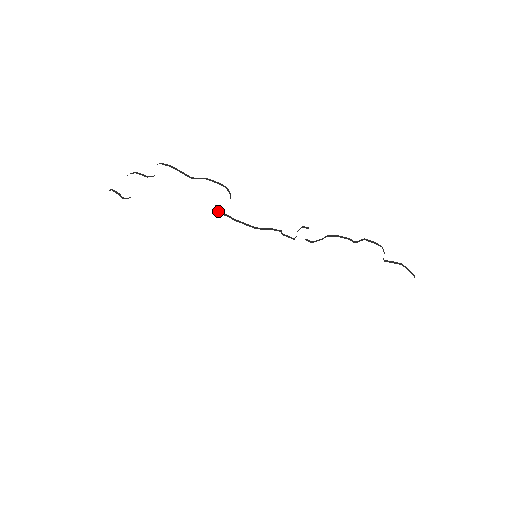
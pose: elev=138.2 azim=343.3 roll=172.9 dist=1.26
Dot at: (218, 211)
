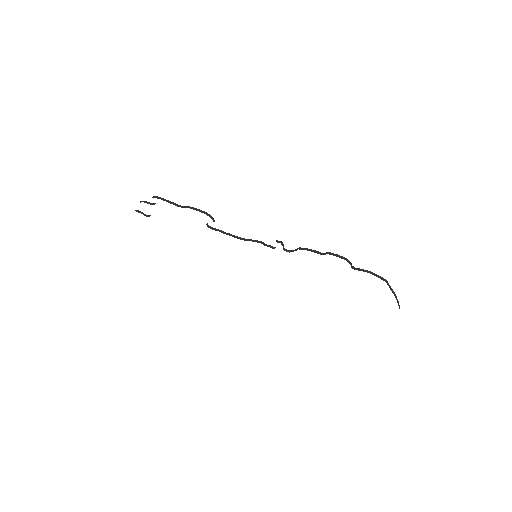
Dot at: (211, 227)
